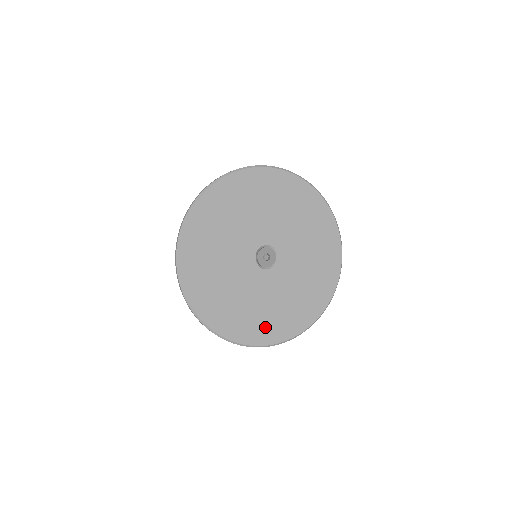
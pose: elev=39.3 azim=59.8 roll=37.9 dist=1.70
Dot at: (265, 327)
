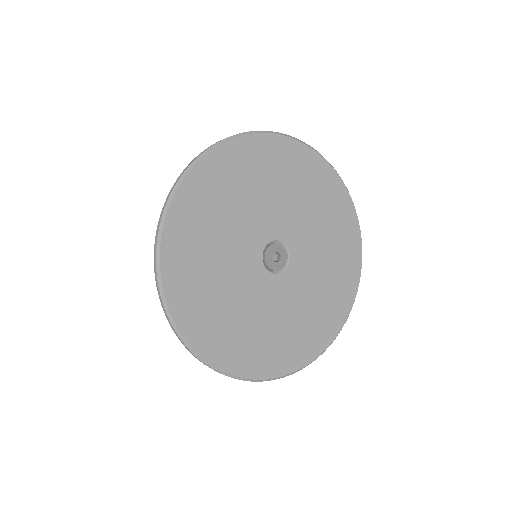
Dot at: (278, 352)
